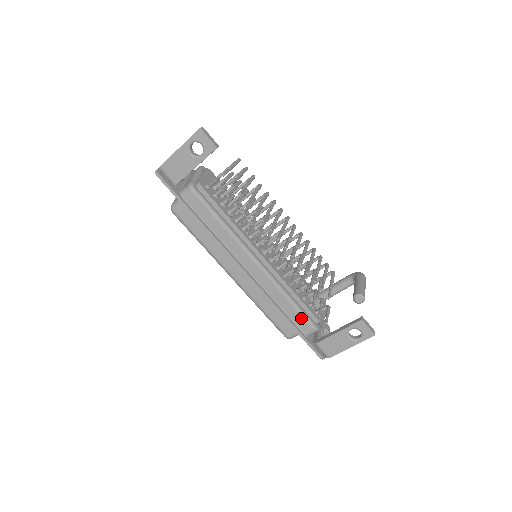
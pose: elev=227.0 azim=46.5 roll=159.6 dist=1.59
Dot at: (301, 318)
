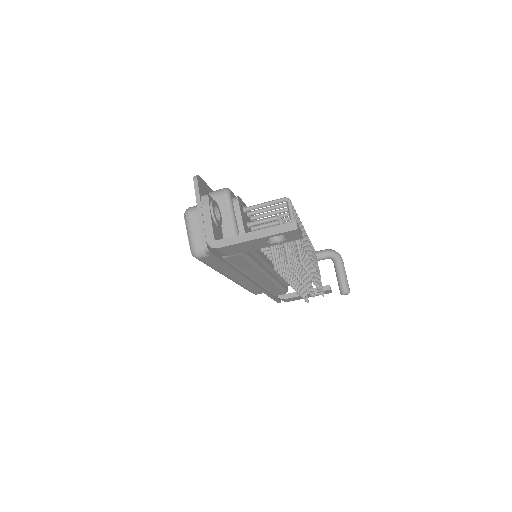
Dot at: (280, 292)
